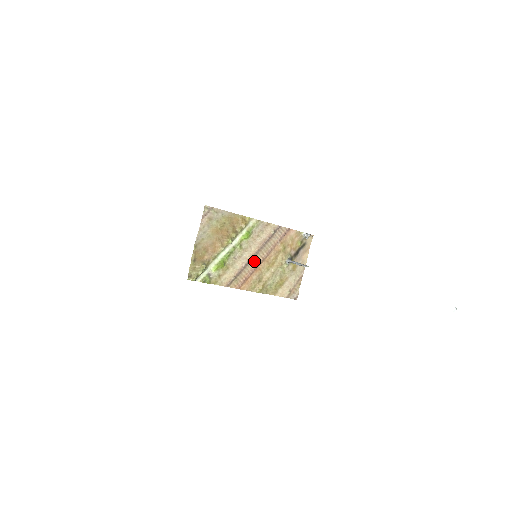
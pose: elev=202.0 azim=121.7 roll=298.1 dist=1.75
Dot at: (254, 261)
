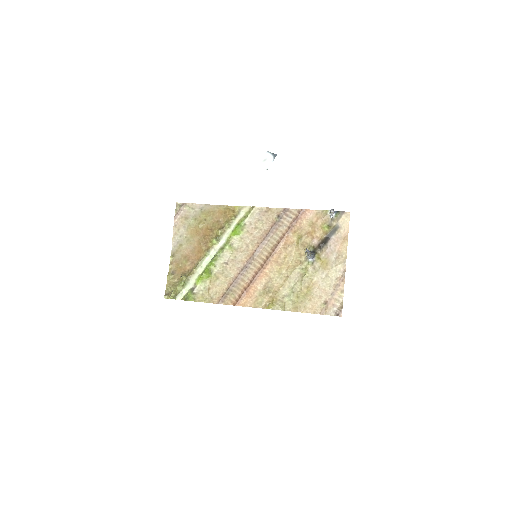
Dot at: (255, 264)
